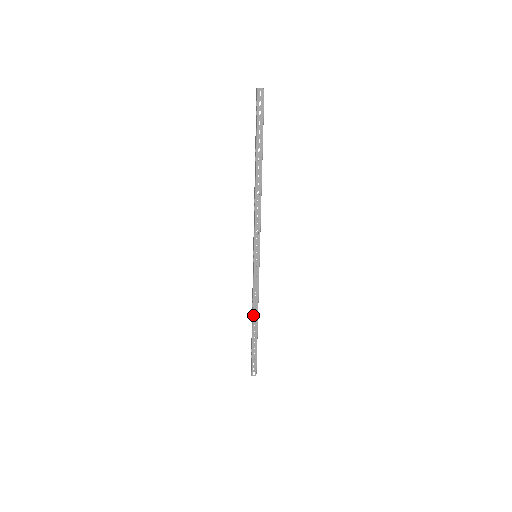
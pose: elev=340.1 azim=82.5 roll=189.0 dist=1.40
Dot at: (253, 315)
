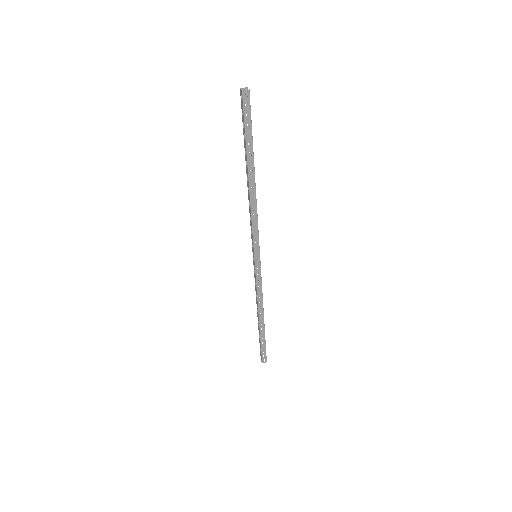
Dot at: (258, 310)
